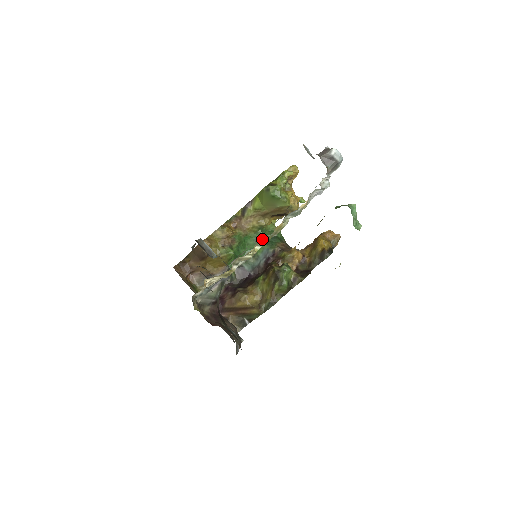
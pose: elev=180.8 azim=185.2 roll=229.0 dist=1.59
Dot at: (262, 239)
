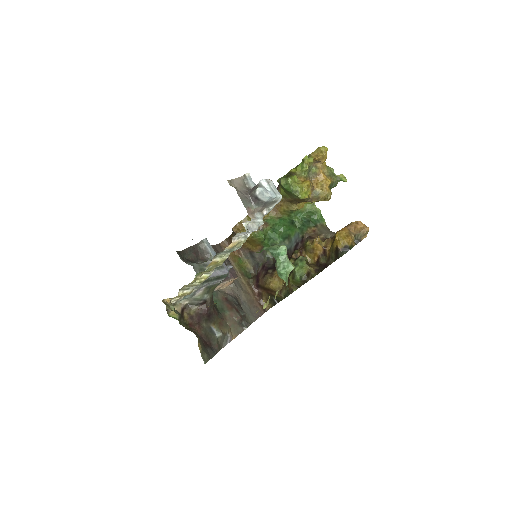
Dot at: (202, 272)
